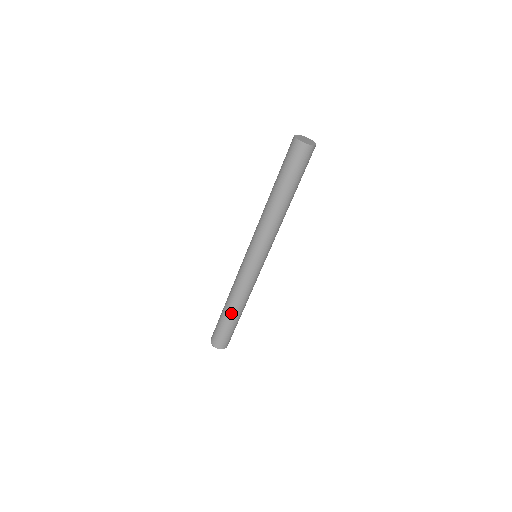
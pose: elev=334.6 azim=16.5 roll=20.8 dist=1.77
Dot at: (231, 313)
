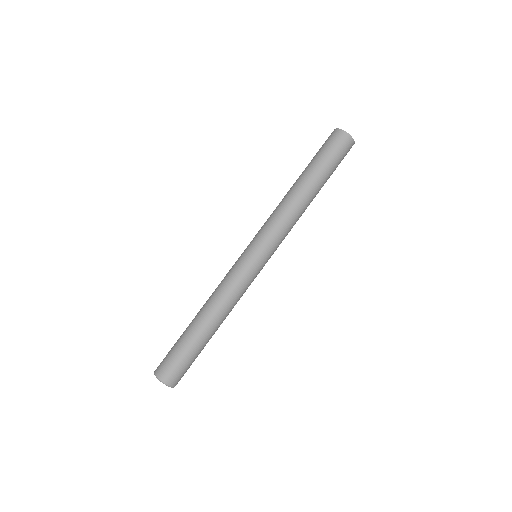
Dot at: (210, 331)
